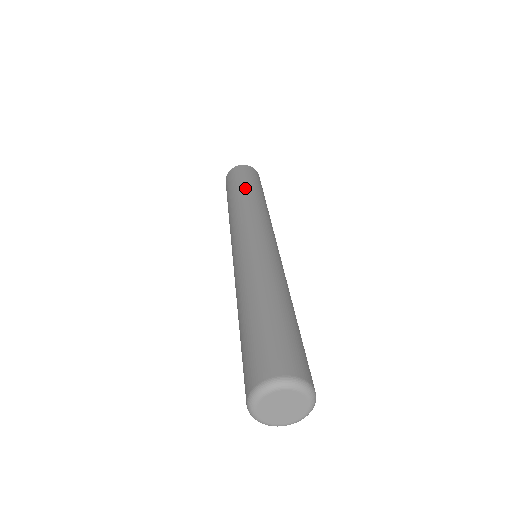
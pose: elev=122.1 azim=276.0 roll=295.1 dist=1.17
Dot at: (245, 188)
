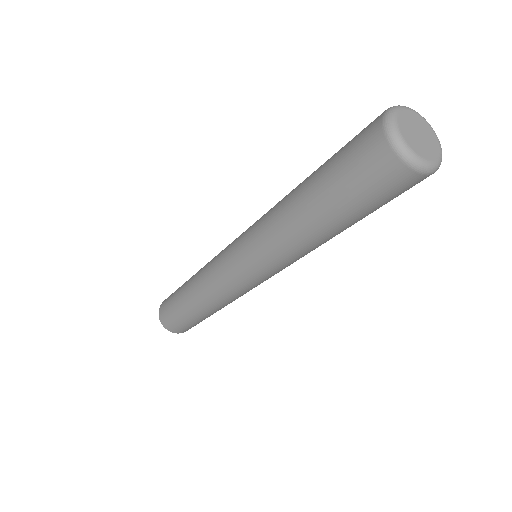
Dot at: occluded
